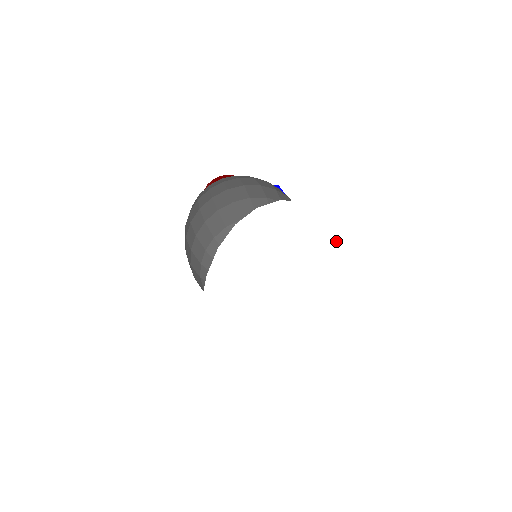
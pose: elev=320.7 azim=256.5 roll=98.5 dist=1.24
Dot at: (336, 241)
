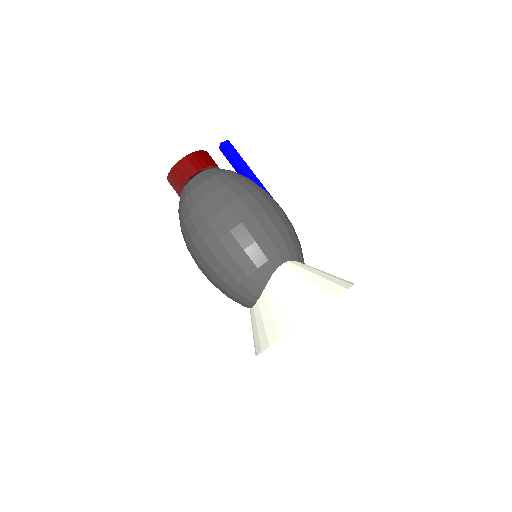
Dot at: occluded
